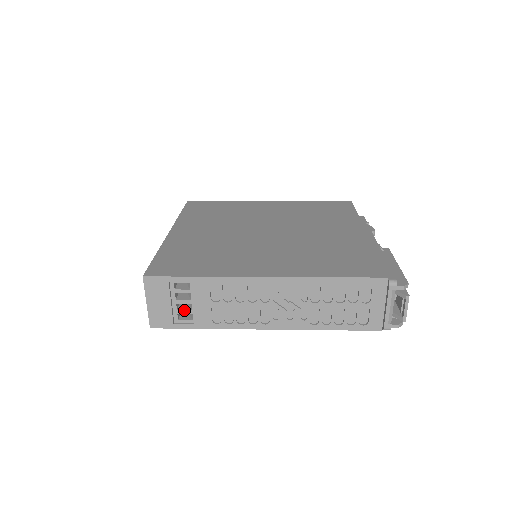
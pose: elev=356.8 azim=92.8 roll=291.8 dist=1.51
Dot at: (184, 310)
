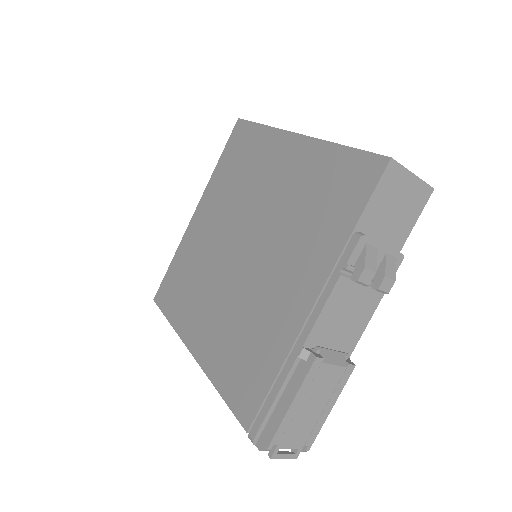
Dot at: occluded
